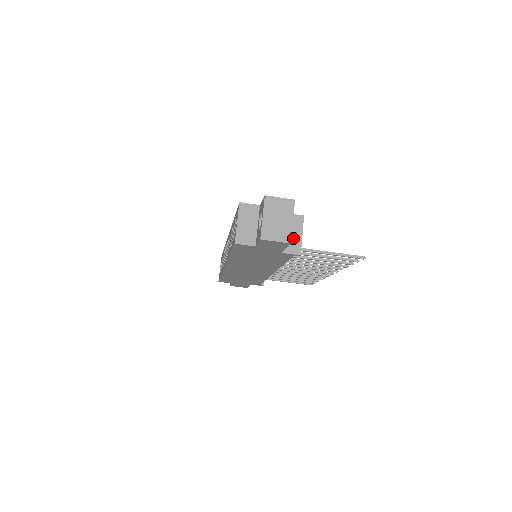
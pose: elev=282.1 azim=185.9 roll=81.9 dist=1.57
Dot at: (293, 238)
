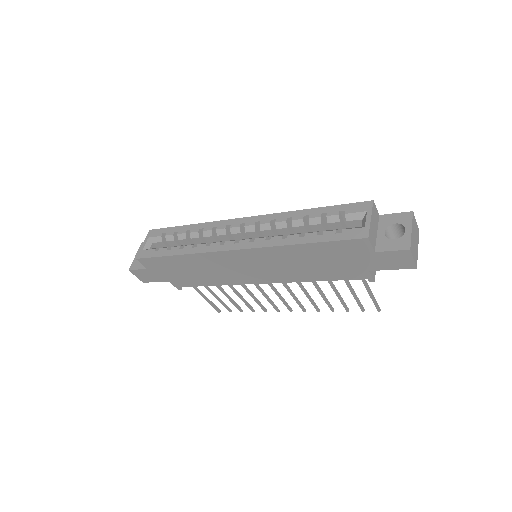
Dot at: occluded
